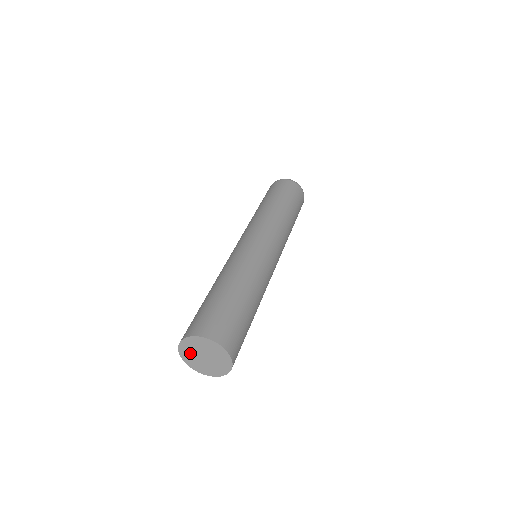
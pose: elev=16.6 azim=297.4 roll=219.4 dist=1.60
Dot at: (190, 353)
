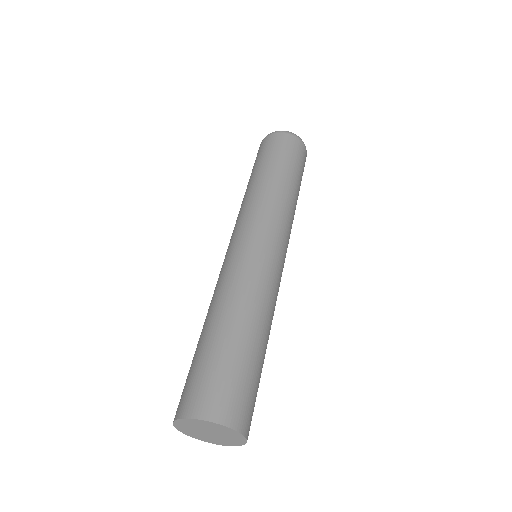
Dot at: (189, 428)
